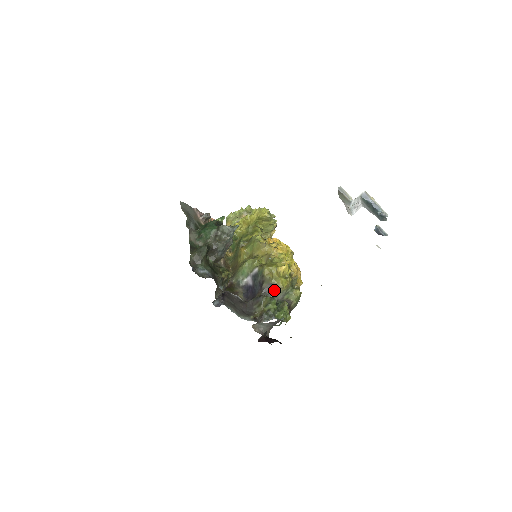
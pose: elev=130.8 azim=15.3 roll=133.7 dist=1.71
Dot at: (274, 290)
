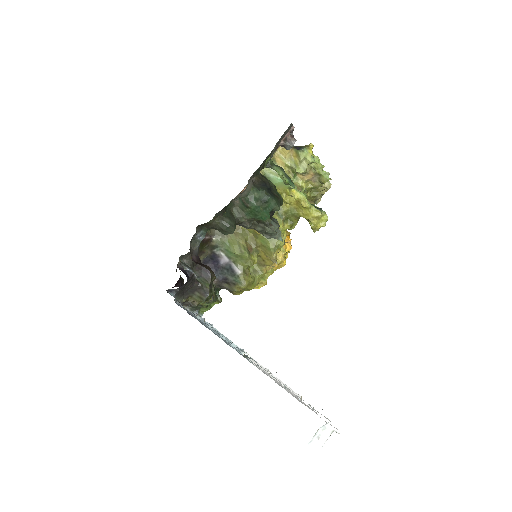
Dot at: occluded
